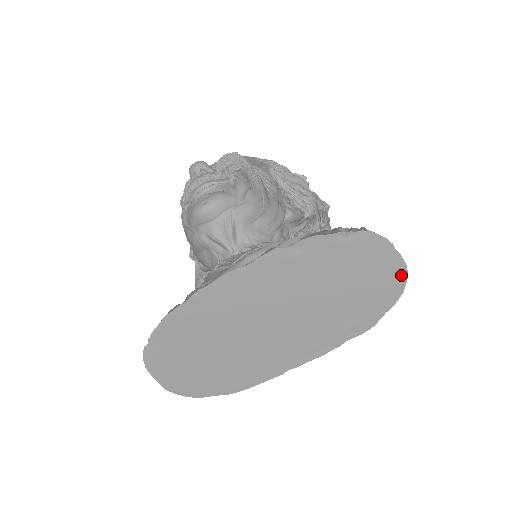
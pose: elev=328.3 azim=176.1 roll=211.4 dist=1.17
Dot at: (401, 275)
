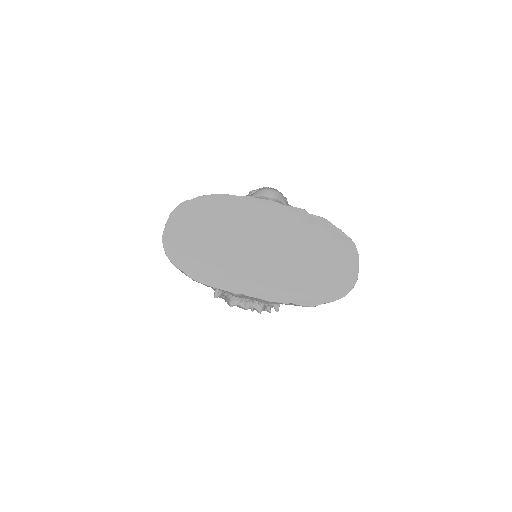
Dot at: (351, 283)
